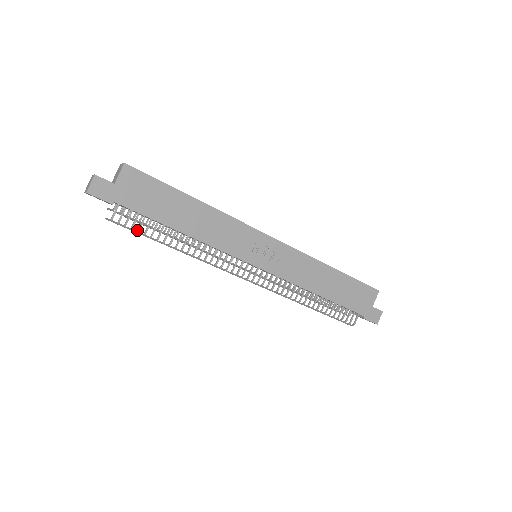
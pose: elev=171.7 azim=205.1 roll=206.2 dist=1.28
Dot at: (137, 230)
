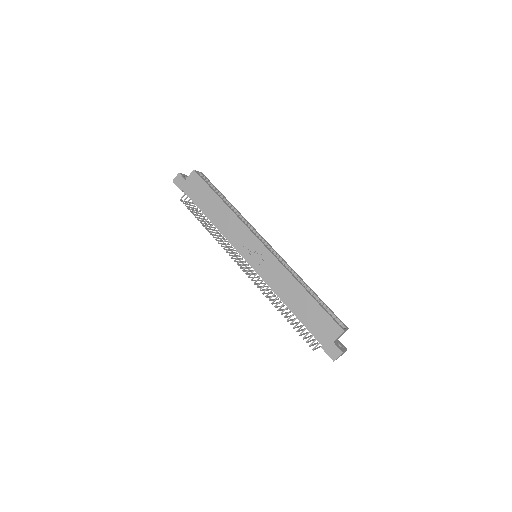
Dot at: (190, 210)
